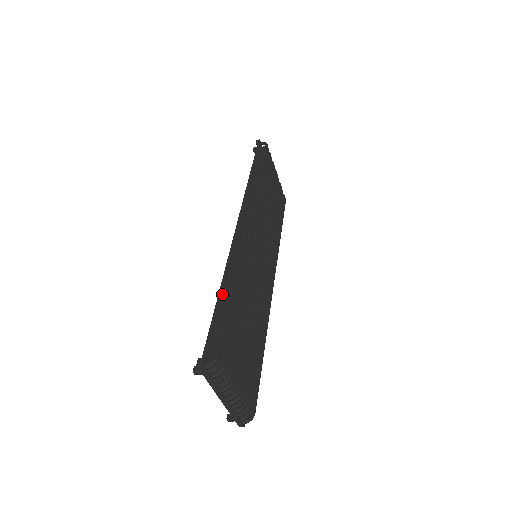
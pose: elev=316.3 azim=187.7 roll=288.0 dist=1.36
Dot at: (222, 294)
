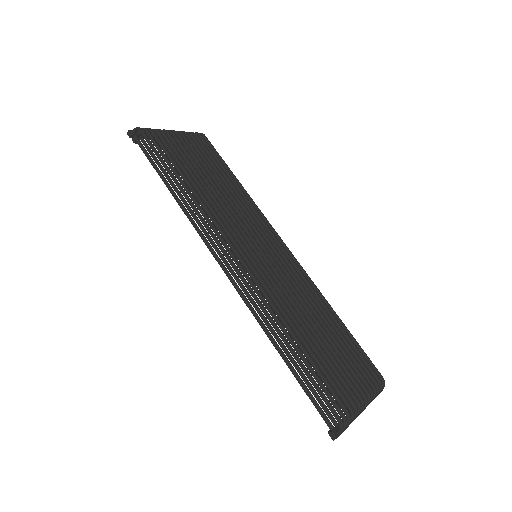
Dot at: (284, 356)
